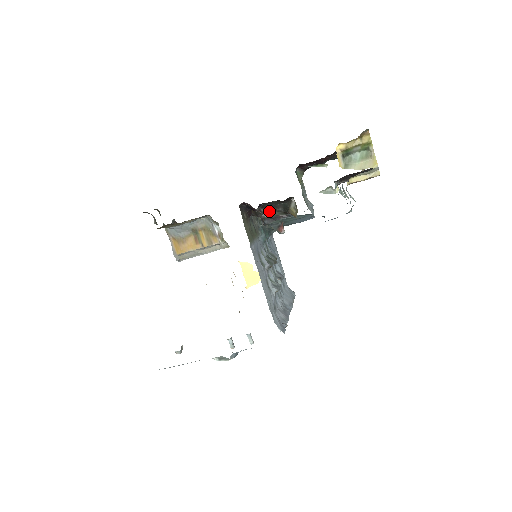
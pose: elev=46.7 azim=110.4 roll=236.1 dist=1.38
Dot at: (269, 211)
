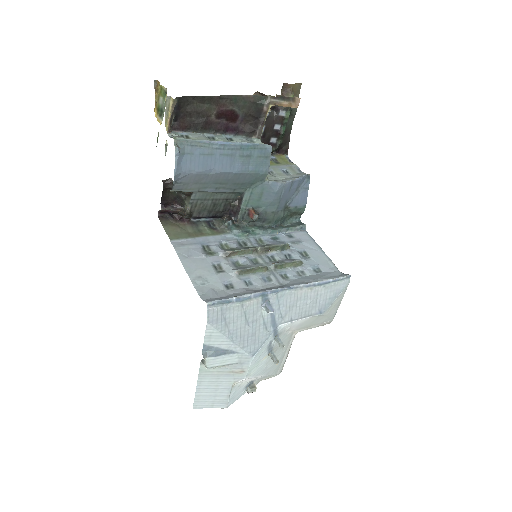
Dot at: (185, 205)
